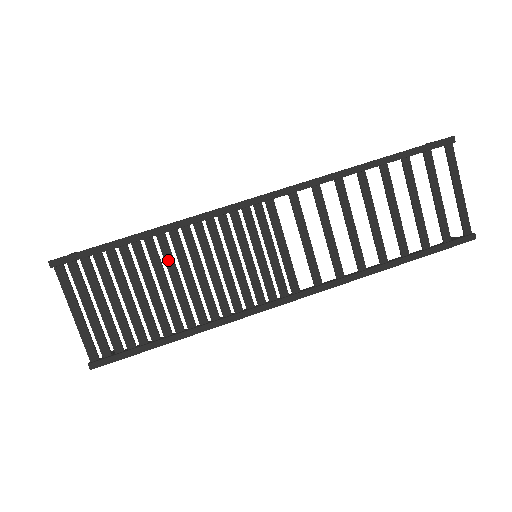
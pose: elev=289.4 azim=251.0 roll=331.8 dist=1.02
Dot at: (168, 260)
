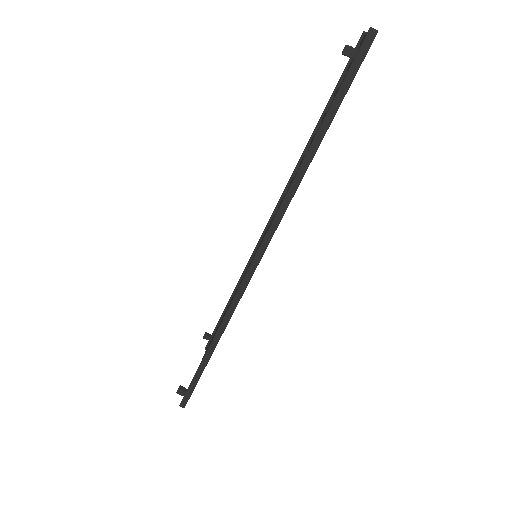
Dot at: occluded
